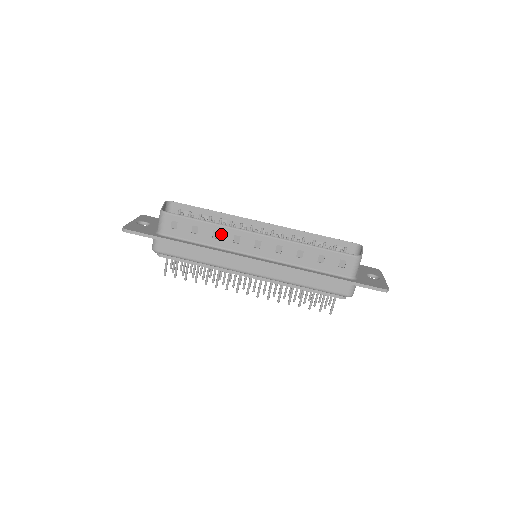
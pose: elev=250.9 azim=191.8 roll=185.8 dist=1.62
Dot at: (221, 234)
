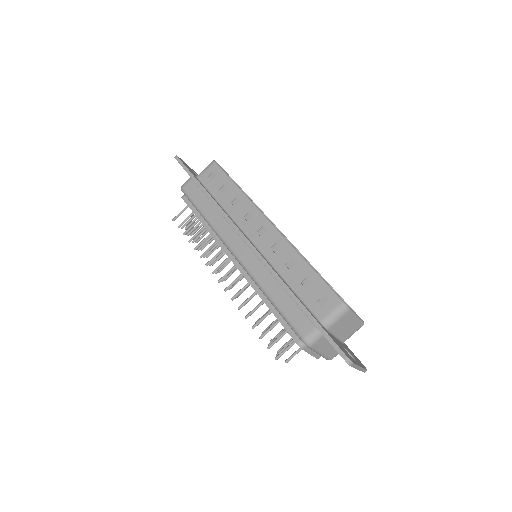
Dot at: (240, 204)
